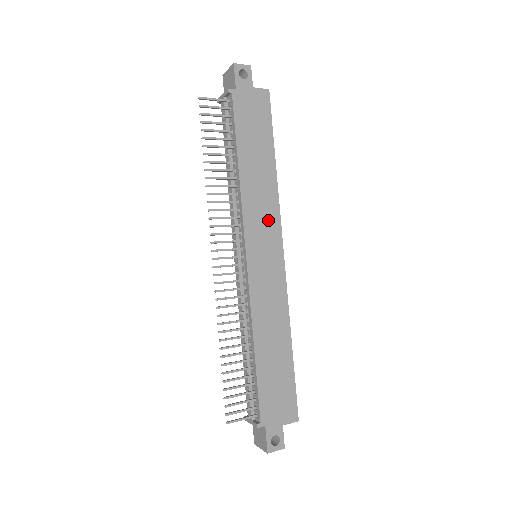
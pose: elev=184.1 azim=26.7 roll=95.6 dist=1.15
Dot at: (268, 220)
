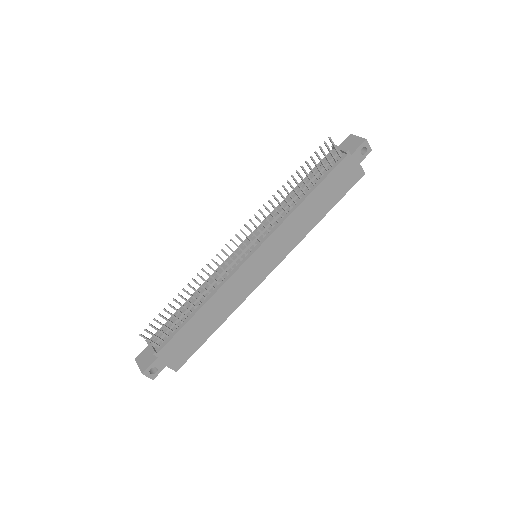
Dot at: (285, 245)
